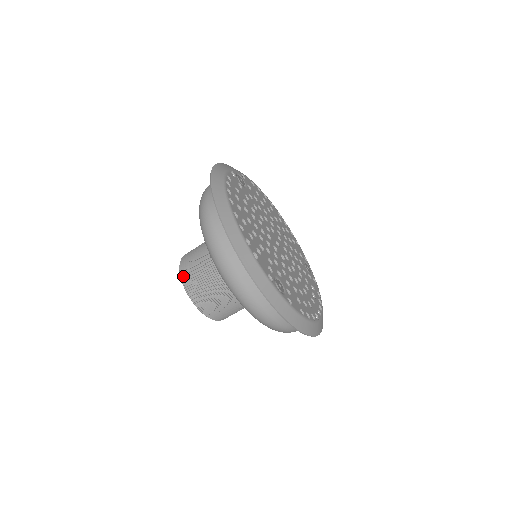
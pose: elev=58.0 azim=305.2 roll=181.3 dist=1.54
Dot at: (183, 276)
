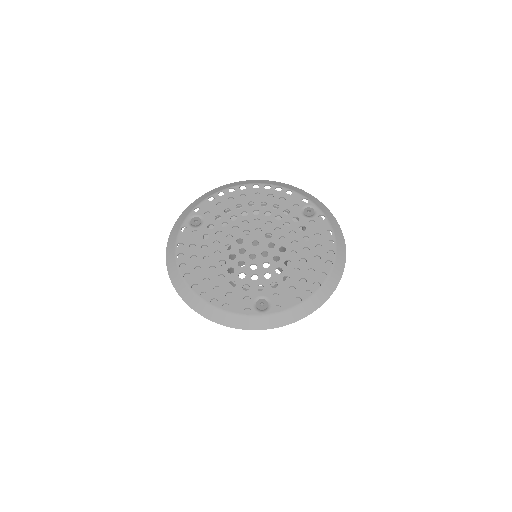
Dot at: occluded
